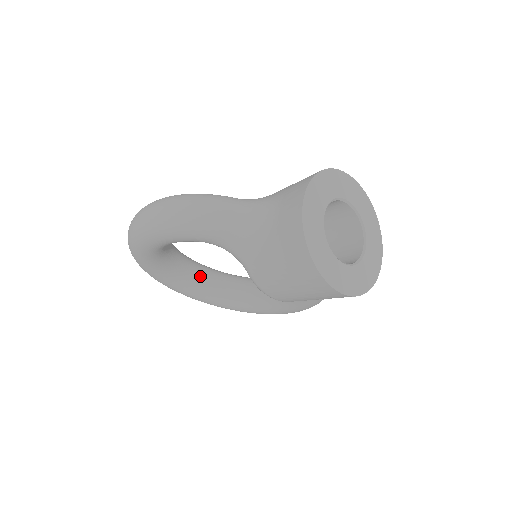
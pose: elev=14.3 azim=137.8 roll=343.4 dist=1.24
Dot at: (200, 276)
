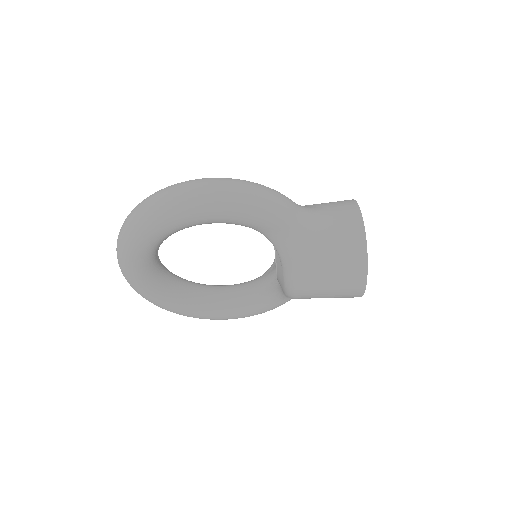
Dot at: (162, 268)
